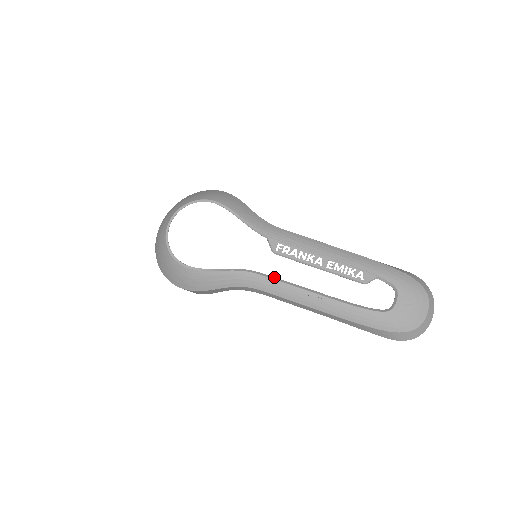
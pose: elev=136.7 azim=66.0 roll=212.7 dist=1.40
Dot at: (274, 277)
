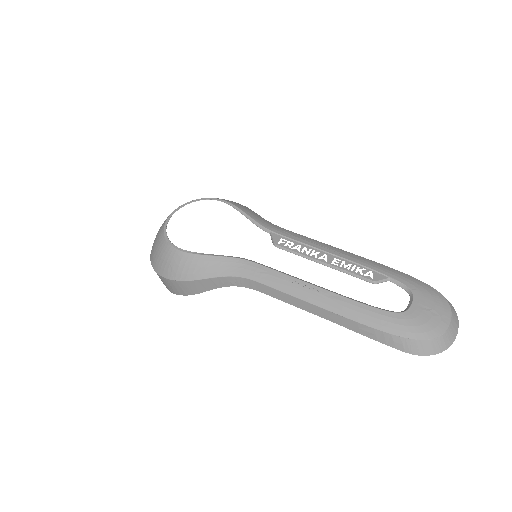
Dot at: (272, 268)
